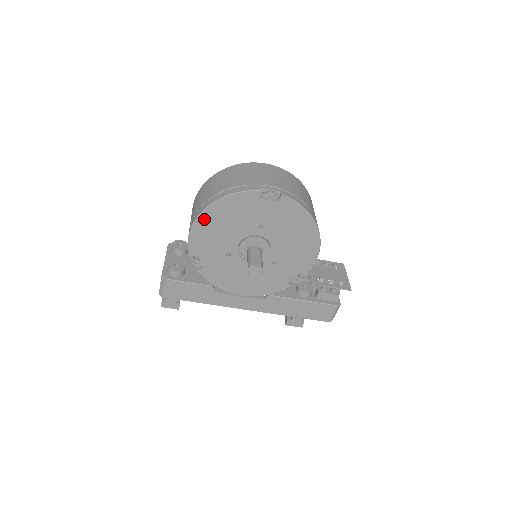
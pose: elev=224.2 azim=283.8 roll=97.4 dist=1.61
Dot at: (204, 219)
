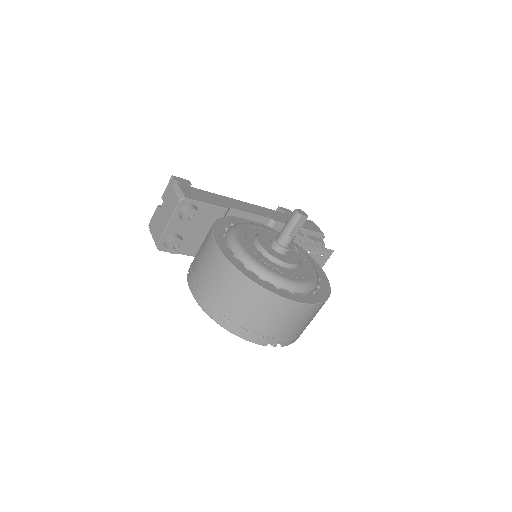
Dot at: occluded
